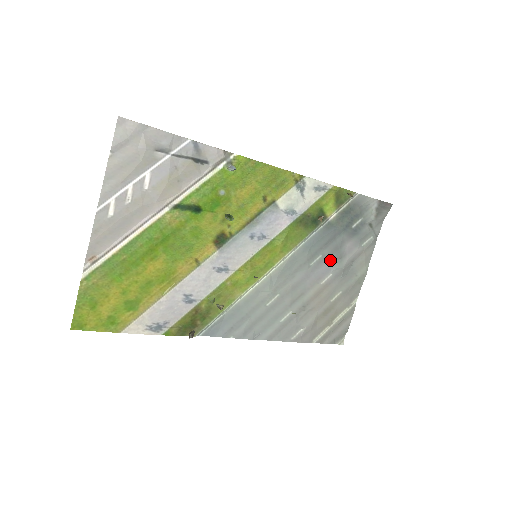
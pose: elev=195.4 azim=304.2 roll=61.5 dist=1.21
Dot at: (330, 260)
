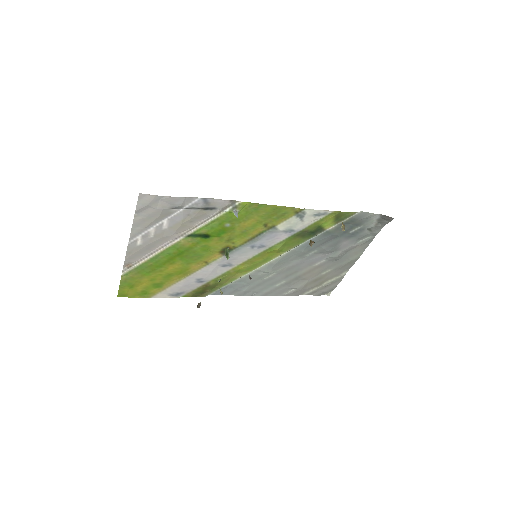
Dot at: (324, 253)
